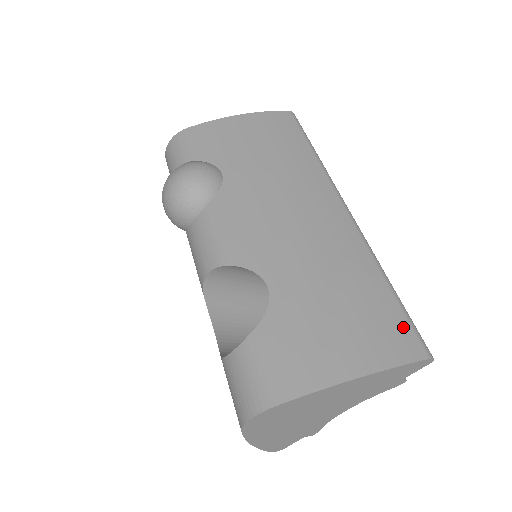
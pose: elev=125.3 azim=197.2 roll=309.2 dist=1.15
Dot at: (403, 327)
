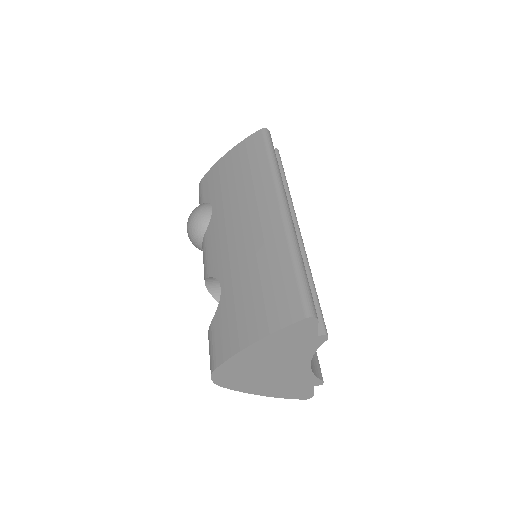
Dot at: (293, 296)
